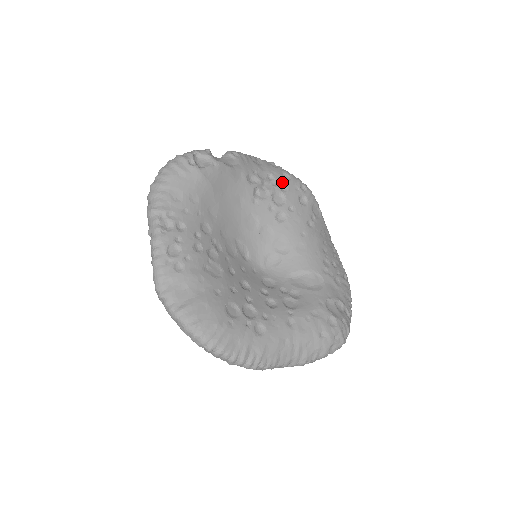
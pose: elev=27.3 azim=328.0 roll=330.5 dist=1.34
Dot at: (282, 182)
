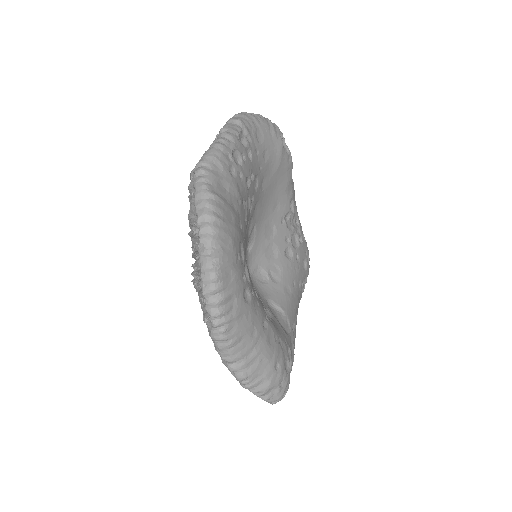
Dot at: (302, 235)
